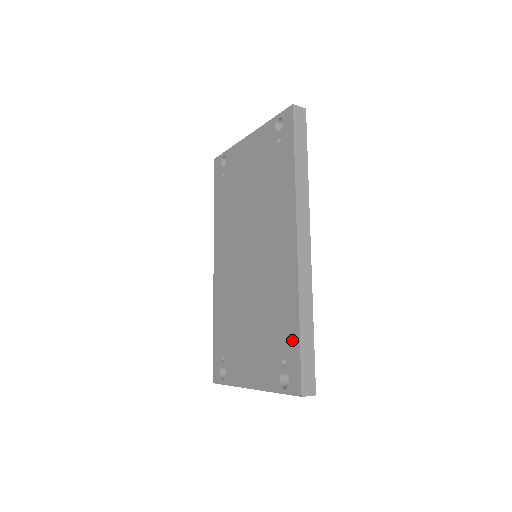
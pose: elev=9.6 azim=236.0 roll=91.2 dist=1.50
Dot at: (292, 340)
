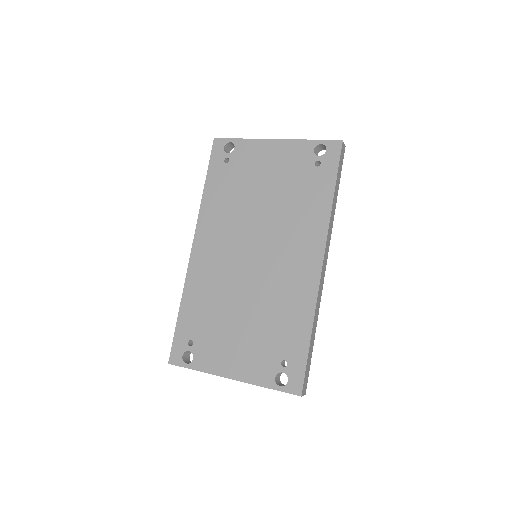
Dot at: (299, 346)
